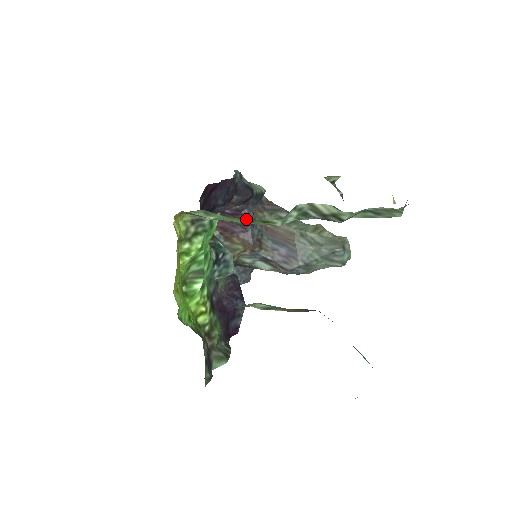
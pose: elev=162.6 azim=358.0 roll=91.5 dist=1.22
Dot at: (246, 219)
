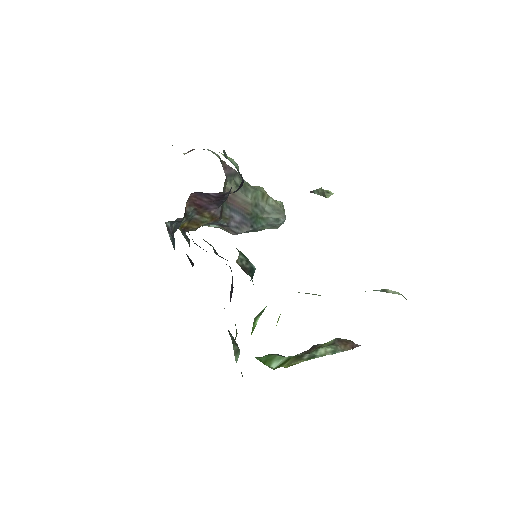
Dot at: (224, 199)
